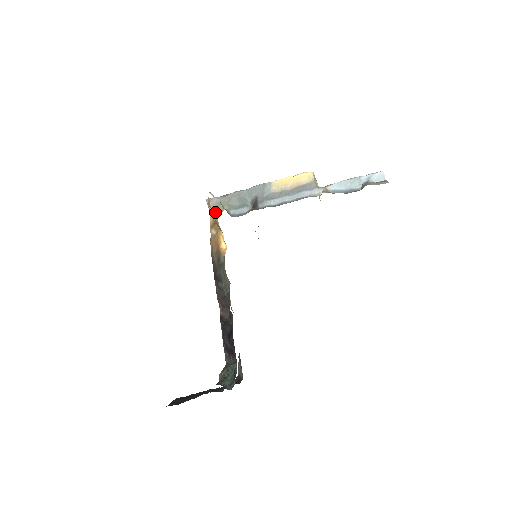
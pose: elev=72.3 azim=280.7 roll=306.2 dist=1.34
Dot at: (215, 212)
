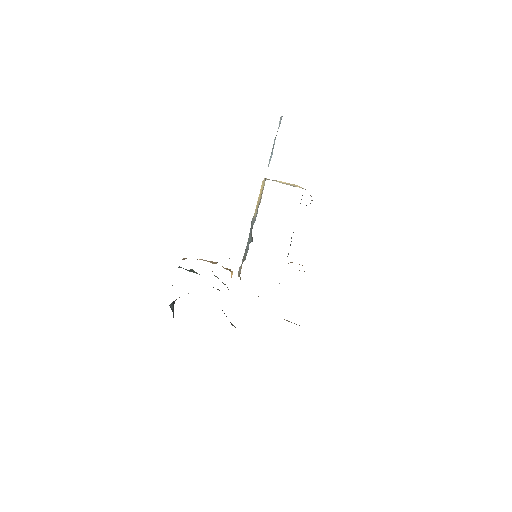
Dot at: (240, 273)
